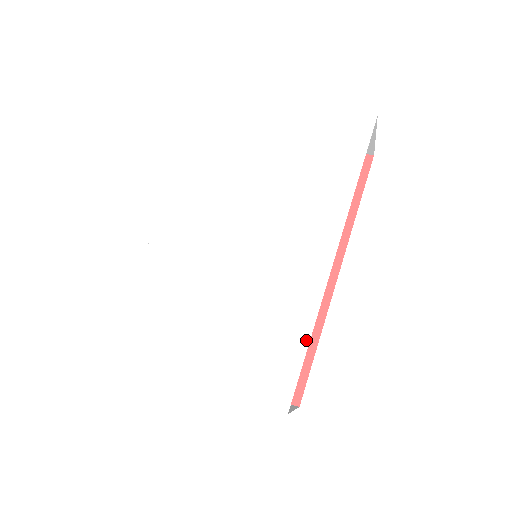
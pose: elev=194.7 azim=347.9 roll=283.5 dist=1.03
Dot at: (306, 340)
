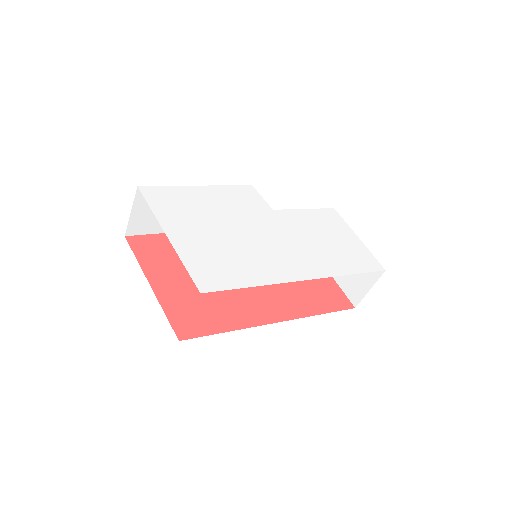
Dot at: (251, 285)
